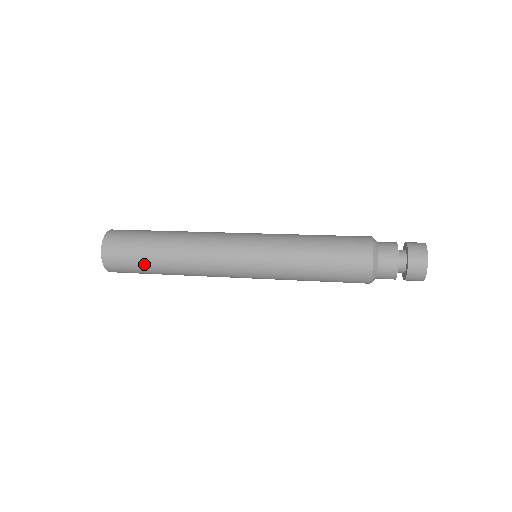
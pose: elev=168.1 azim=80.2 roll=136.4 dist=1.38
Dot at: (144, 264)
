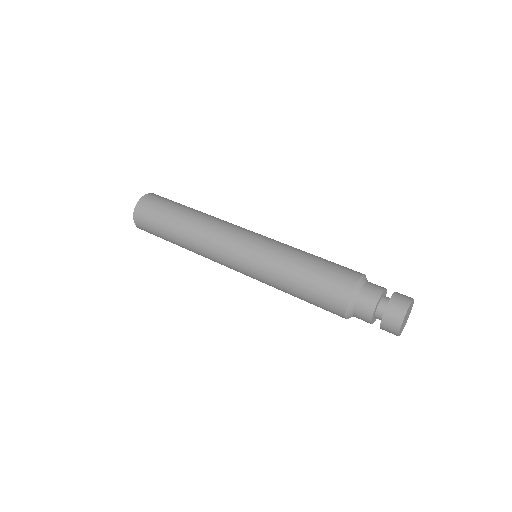
Dot at: (163, 233)
